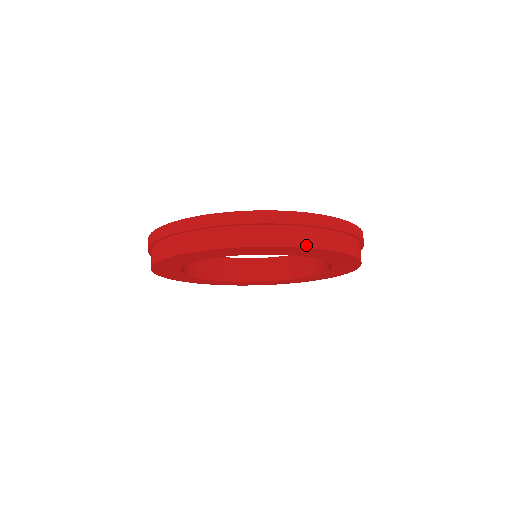
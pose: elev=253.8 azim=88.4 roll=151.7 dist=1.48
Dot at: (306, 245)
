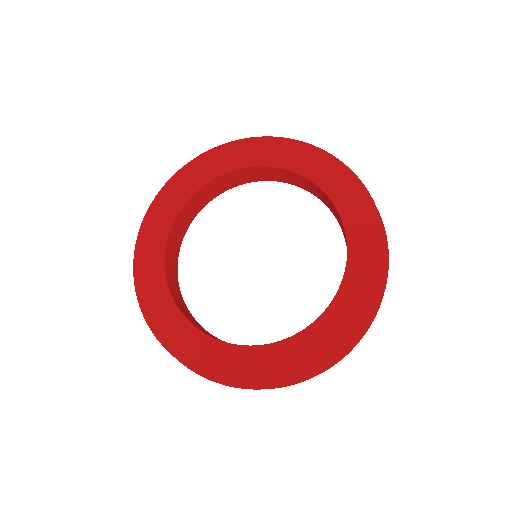
Dot at: (361, 182)
